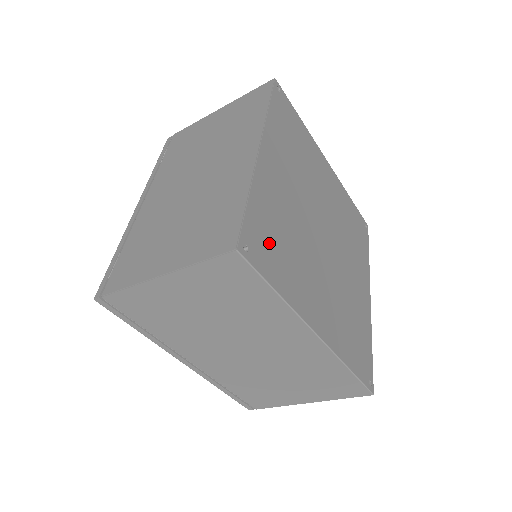
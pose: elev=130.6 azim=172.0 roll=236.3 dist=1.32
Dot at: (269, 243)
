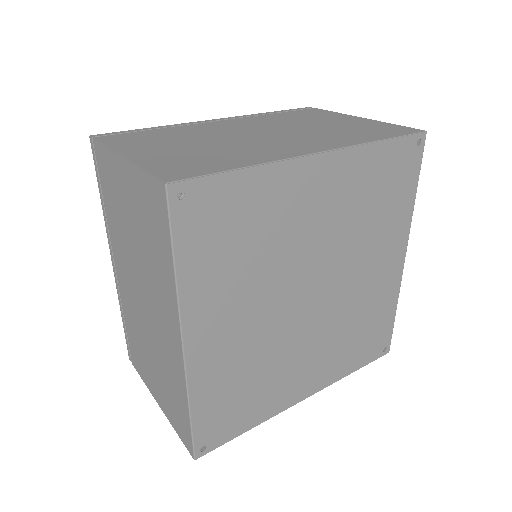
Dot at: (220, 224)
